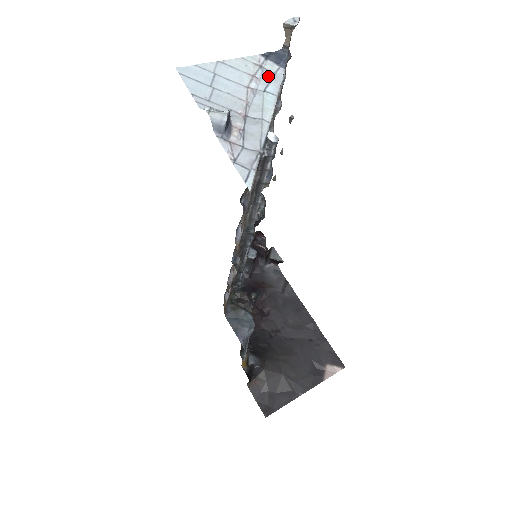
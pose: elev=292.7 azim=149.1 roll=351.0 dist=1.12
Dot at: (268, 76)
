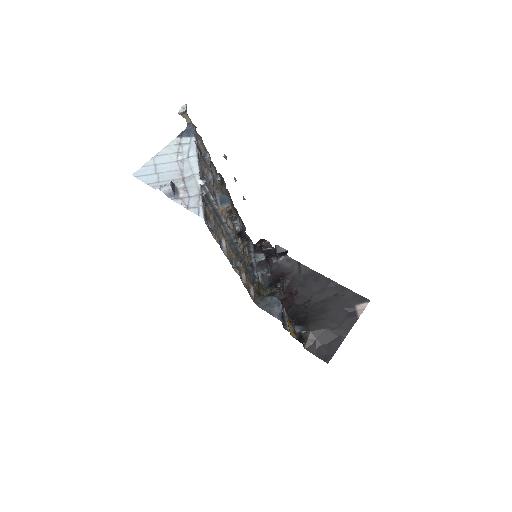
Dot at: (186, 147)
